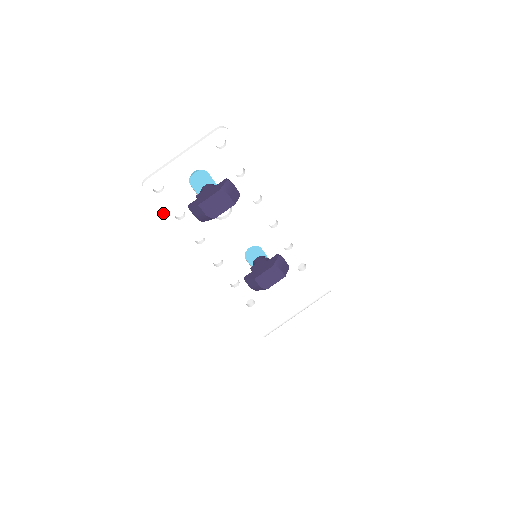
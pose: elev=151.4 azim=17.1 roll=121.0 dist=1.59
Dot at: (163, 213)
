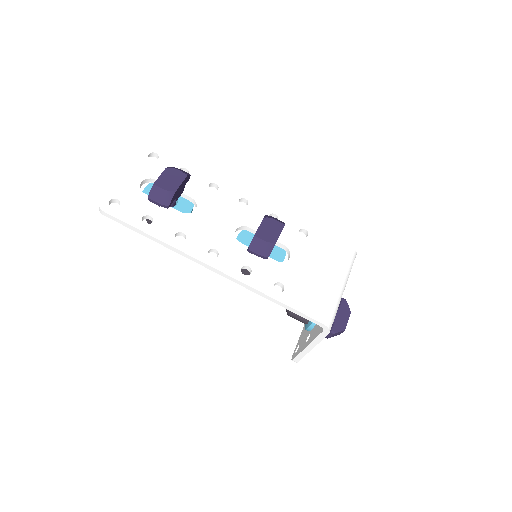
Dot at: (130, 223)
